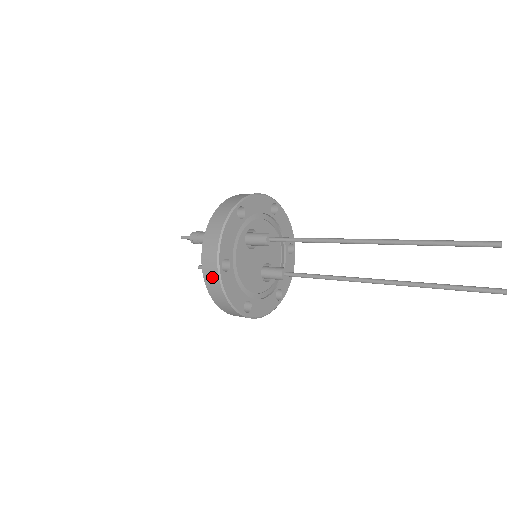
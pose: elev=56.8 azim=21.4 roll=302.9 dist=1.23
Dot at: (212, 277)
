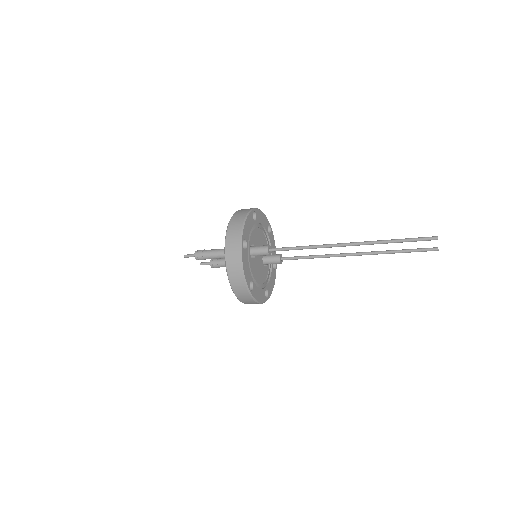
Dot at: (245, 297)
